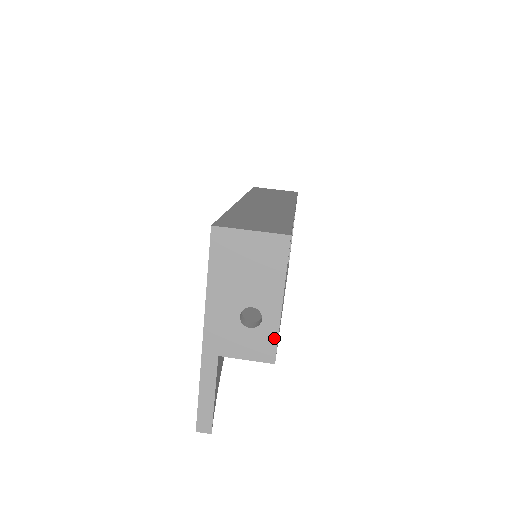
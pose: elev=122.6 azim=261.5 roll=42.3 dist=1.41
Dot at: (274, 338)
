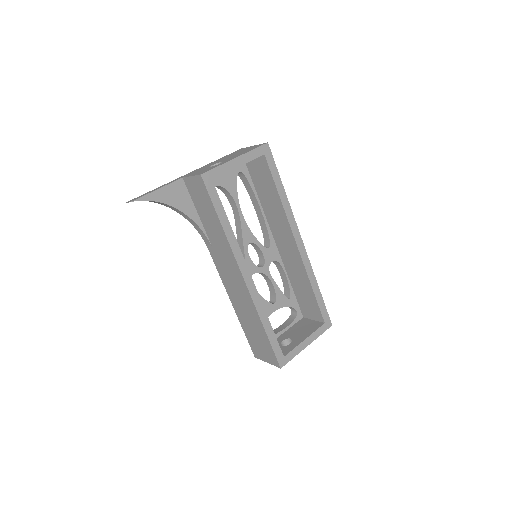
Dot at: (215, 167)
